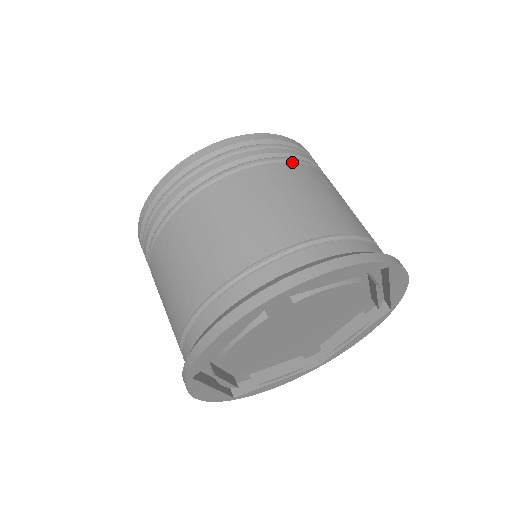
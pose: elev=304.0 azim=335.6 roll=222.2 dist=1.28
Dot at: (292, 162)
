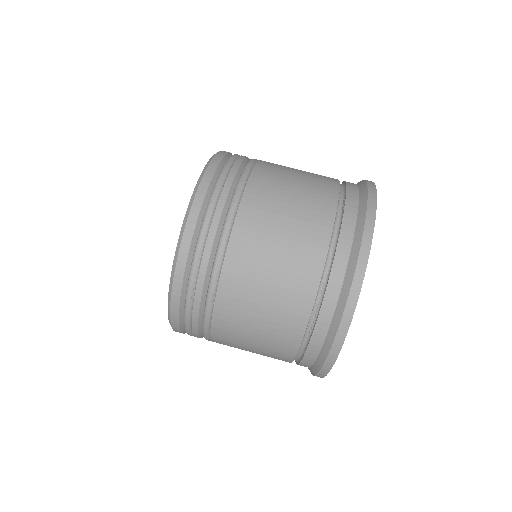
Dot at: occluded
